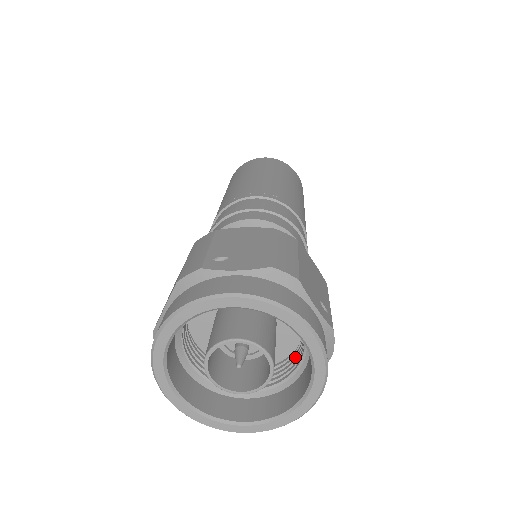
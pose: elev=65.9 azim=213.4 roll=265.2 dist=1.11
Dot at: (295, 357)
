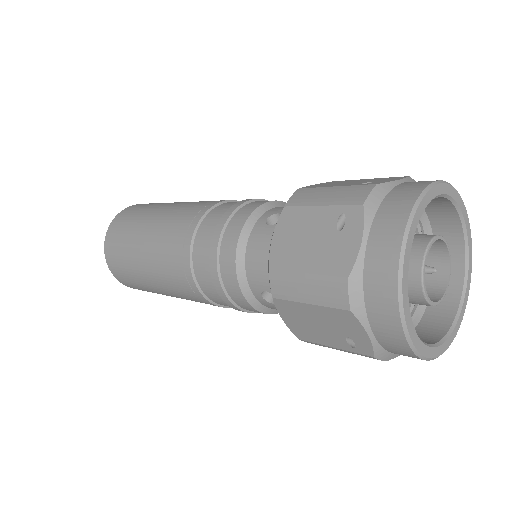
Dot at: occluded
